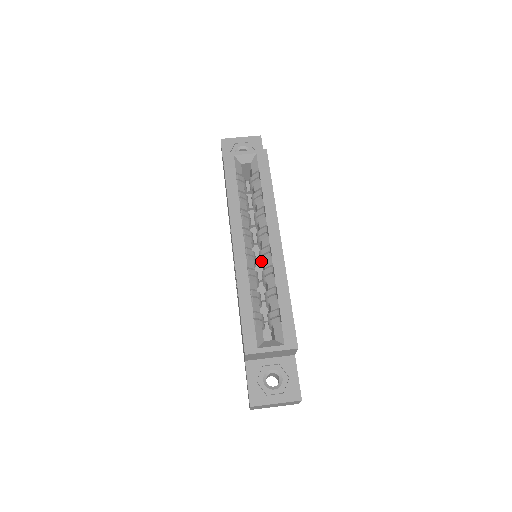
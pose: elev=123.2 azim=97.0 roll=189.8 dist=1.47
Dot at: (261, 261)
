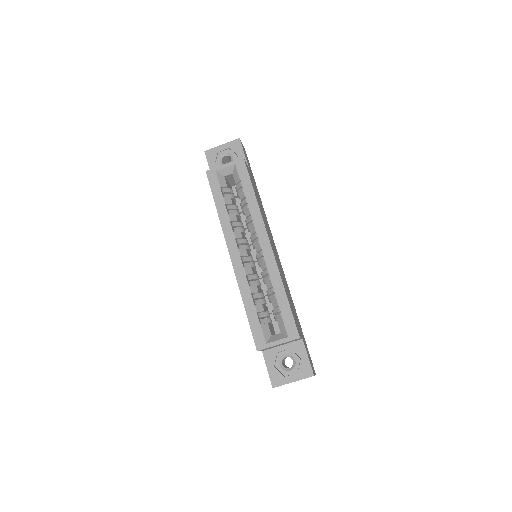
Dot at: (258, 264)
